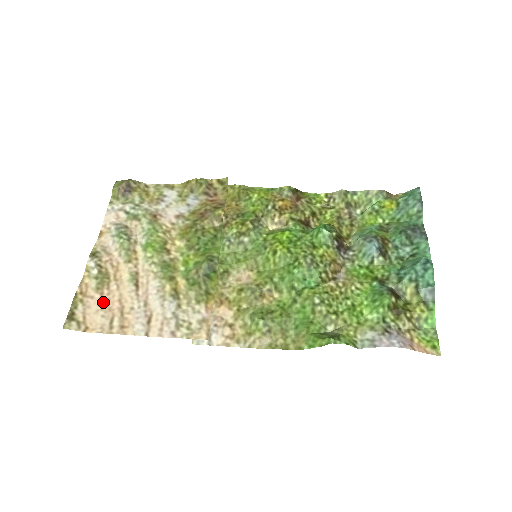
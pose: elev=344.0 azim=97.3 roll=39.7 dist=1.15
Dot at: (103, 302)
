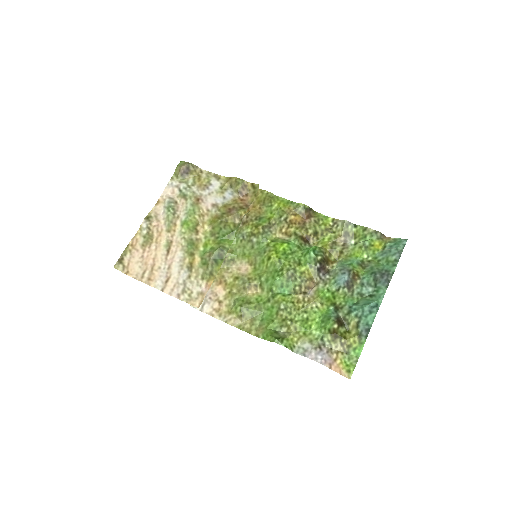
Dot at: (143, 256)
